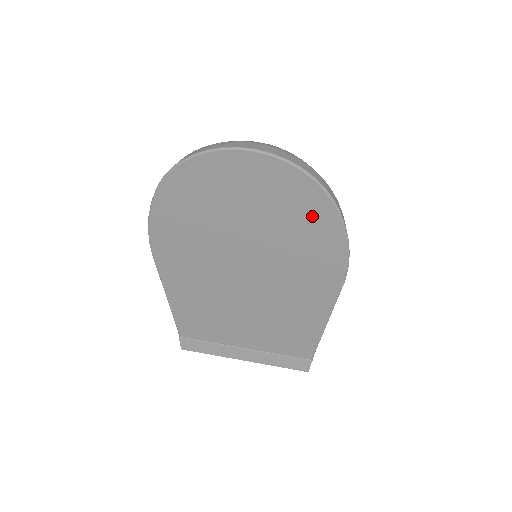
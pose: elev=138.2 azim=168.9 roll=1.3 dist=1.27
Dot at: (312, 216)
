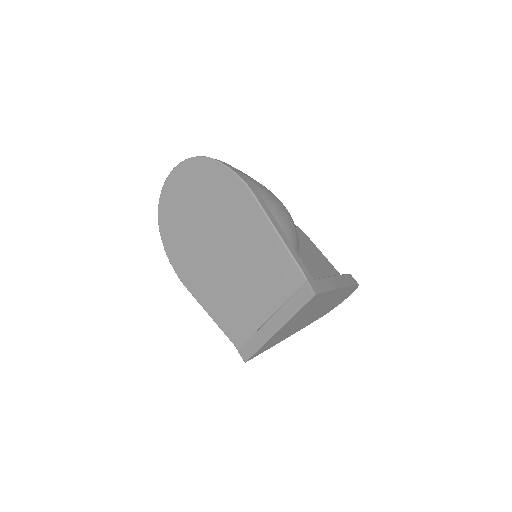
Dot at: (206, 175)
